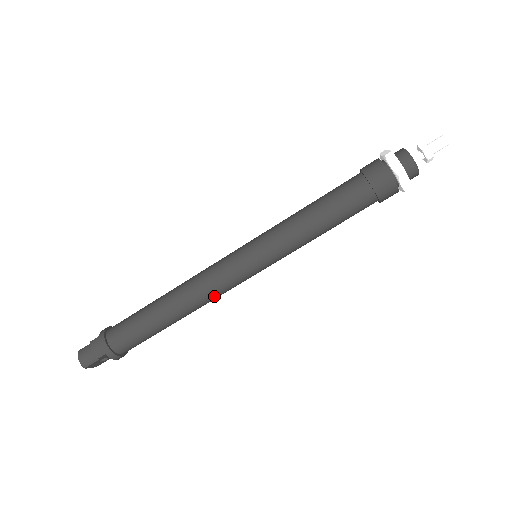
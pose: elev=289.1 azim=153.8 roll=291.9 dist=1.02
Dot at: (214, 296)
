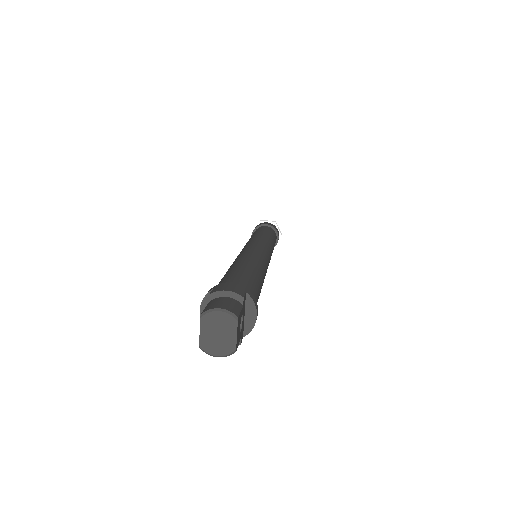
Dot at: (266, 264)
